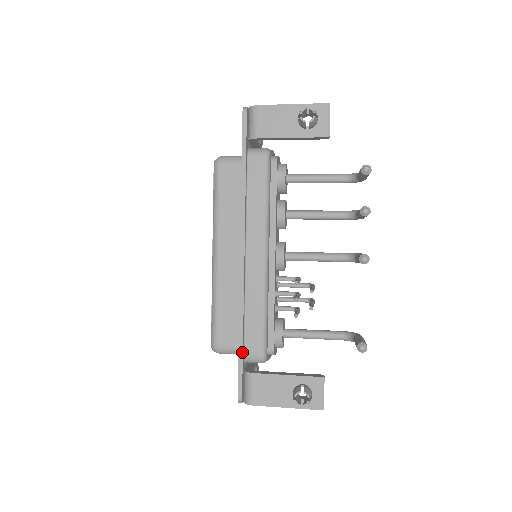
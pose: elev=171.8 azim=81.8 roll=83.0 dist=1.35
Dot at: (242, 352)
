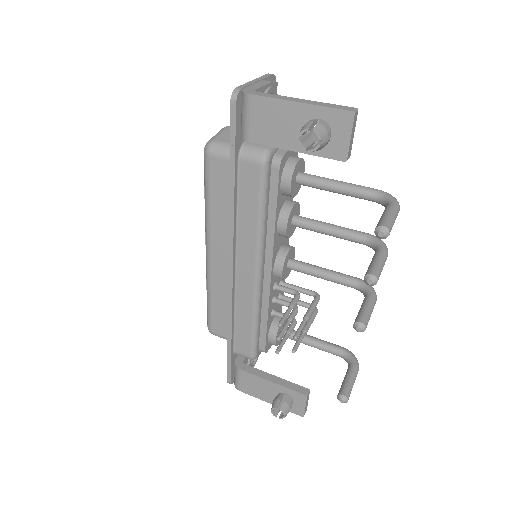
Dot at: (230, 351)
